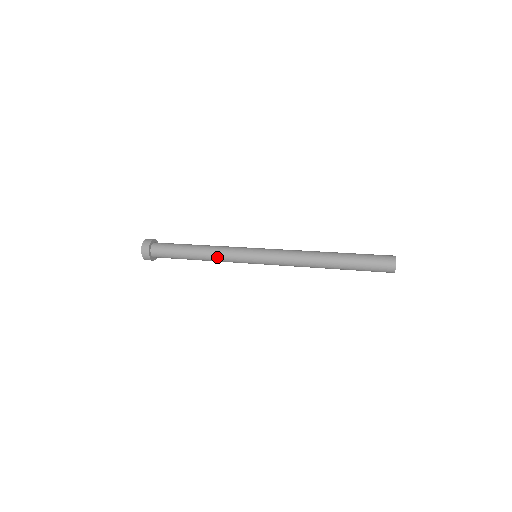
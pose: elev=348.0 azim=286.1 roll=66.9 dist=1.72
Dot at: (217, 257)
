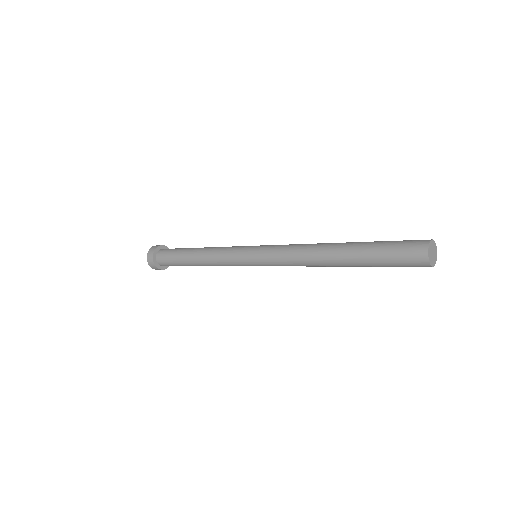
Dot at: (214, 261)
